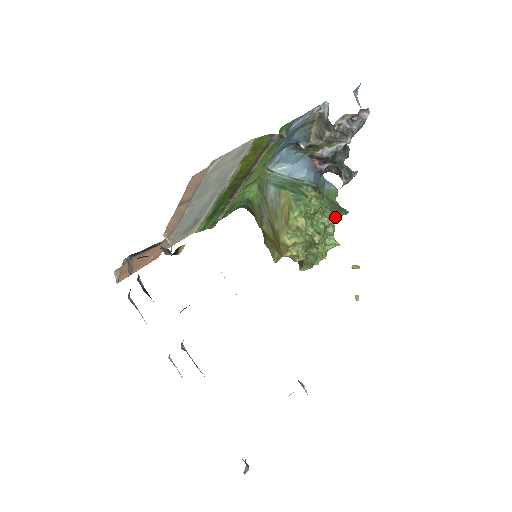
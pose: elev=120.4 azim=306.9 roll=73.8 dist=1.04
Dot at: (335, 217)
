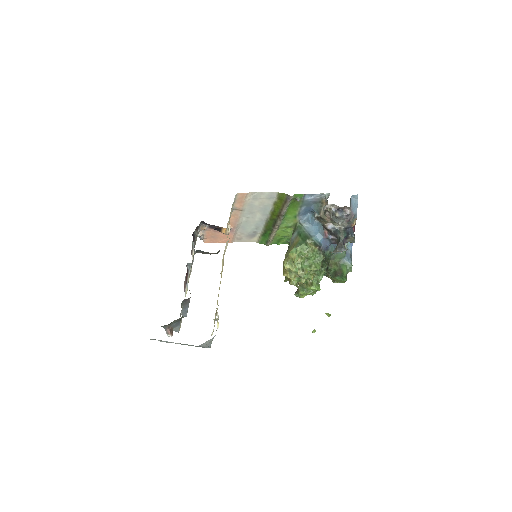
Dot at: (336, 279)
